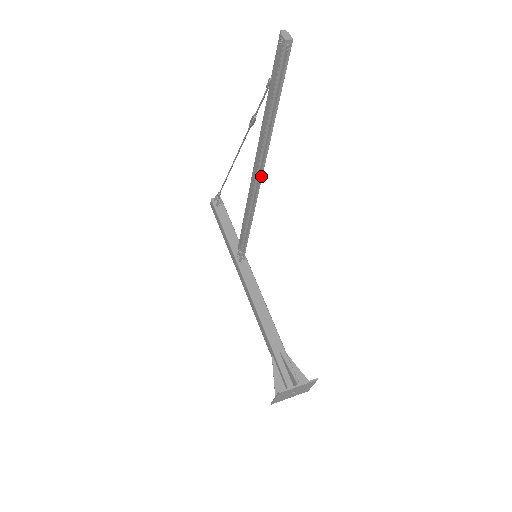
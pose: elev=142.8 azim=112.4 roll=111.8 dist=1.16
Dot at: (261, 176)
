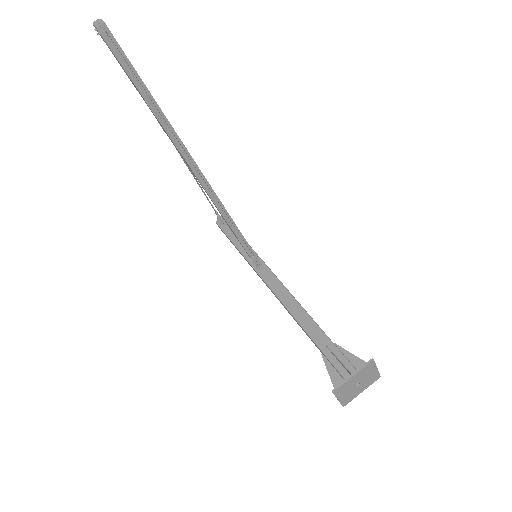
Dot at: (201, 174)
